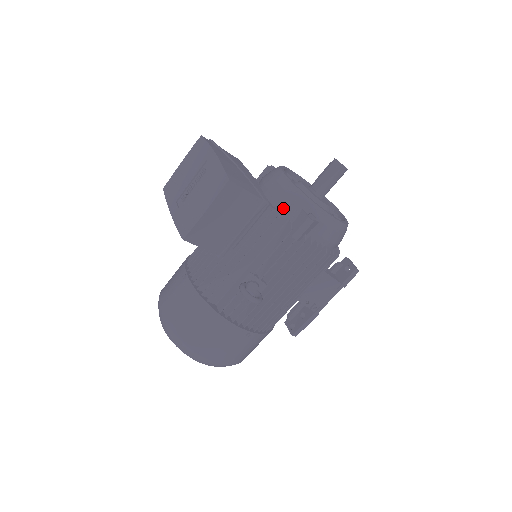
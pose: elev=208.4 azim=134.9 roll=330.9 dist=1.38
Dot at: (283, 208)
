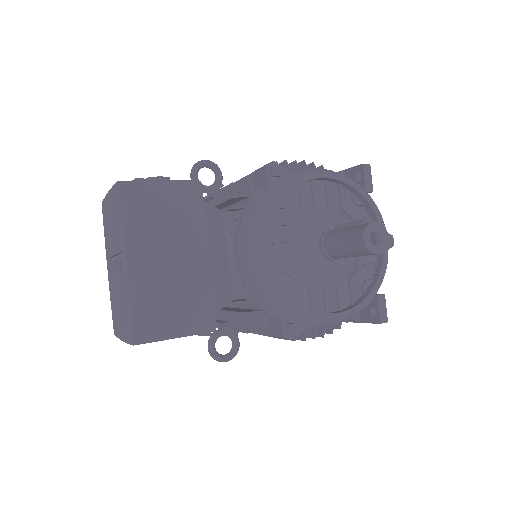
Dot at: (255, 300)
